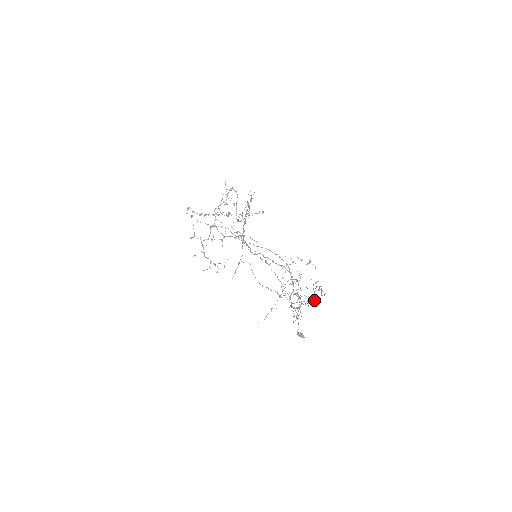
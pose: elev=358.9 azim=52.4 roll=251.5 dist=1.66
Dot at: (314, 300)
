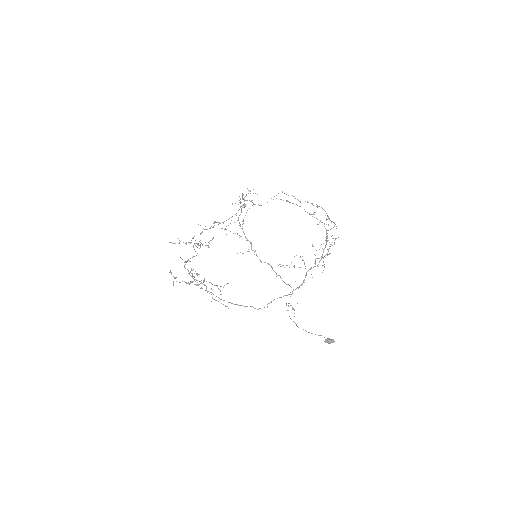
Dot at: occluded
